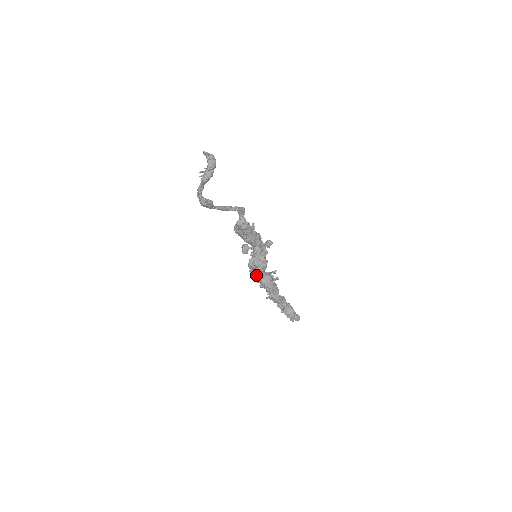
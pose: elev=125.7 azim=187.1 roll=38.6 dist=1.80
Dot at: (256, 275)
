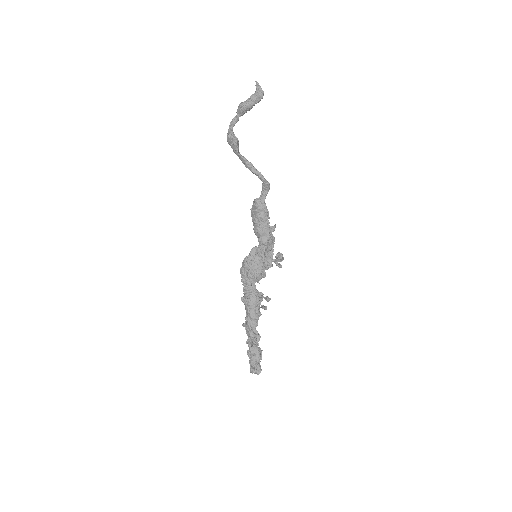
Dot at: (245, 280)
